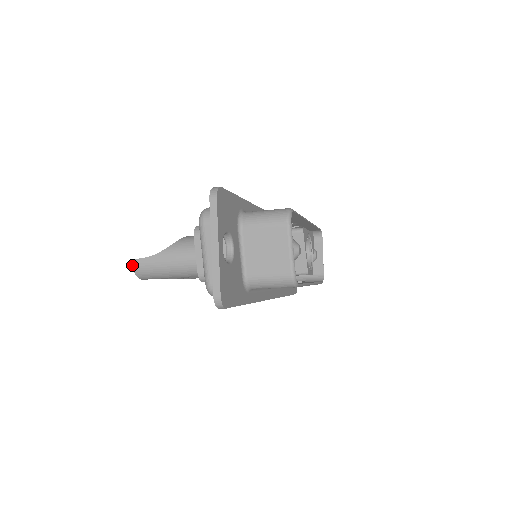
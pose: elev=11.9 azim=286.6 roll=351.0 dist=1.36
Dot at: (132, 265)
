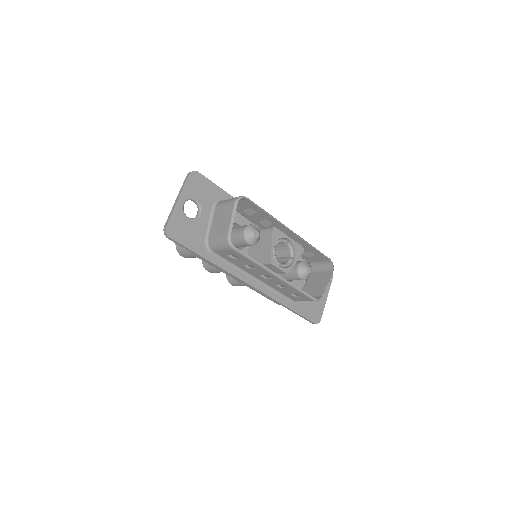
Dot at: occluded
